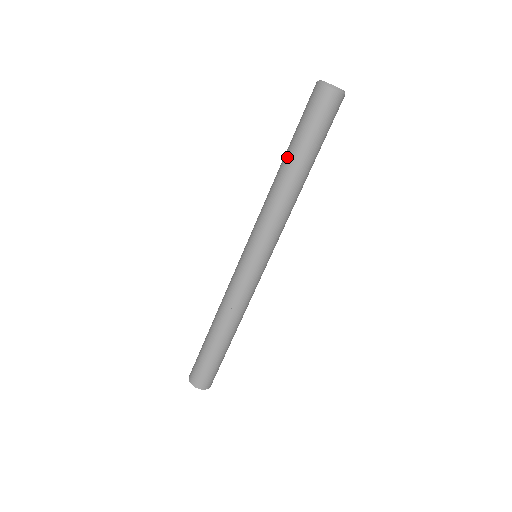
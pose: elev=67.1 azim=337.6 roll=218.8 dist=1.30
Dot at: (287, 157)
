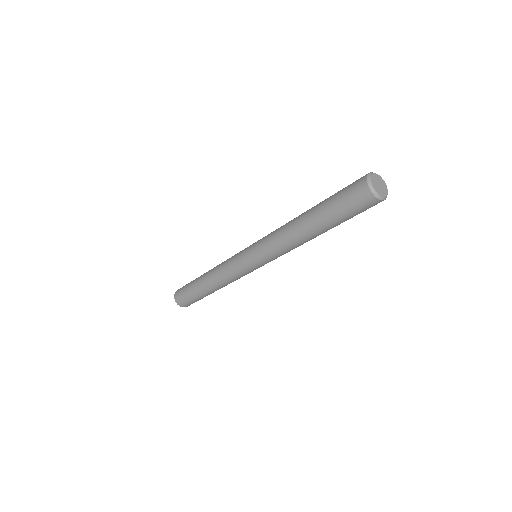
Dot at: (311, 213)
